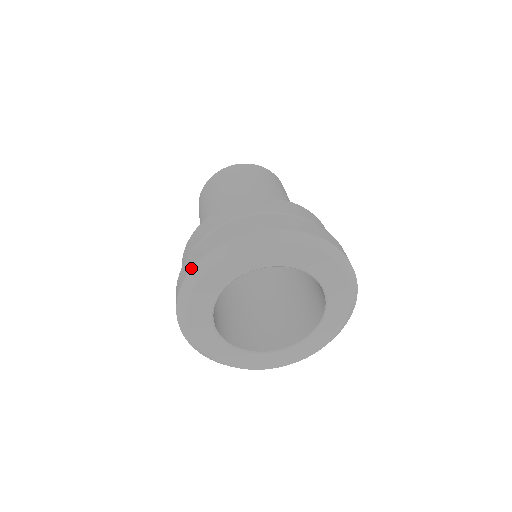
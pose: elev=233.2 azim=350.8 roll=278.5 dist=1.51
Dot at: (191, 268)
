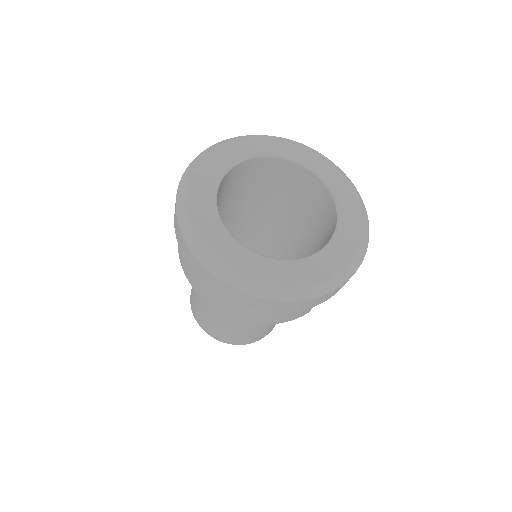
Dot at: (177, 222)
